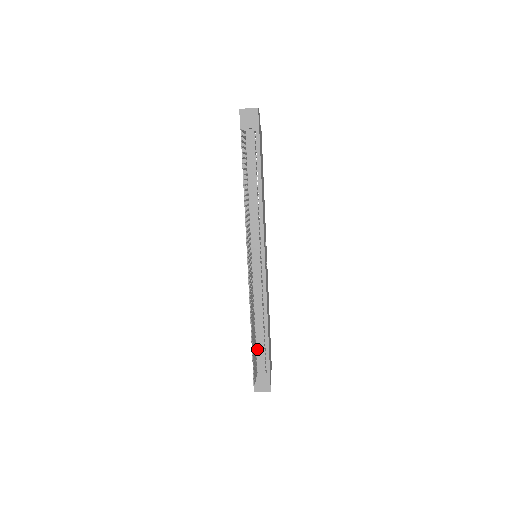
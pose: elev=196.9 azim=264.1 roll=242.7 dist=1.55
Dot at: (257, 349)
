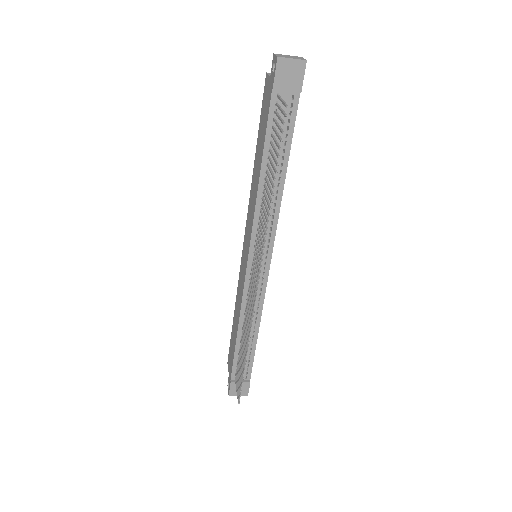
Dot at: occluded
